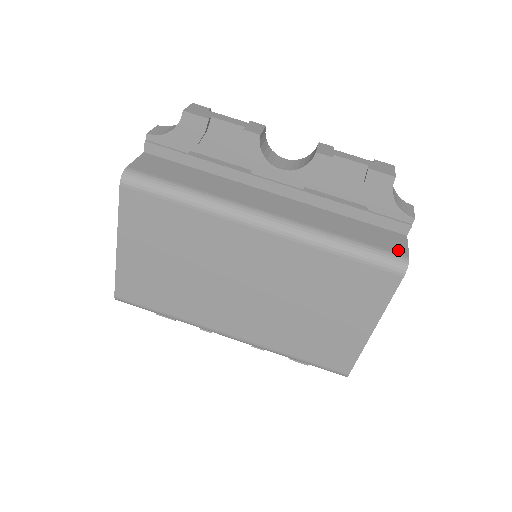
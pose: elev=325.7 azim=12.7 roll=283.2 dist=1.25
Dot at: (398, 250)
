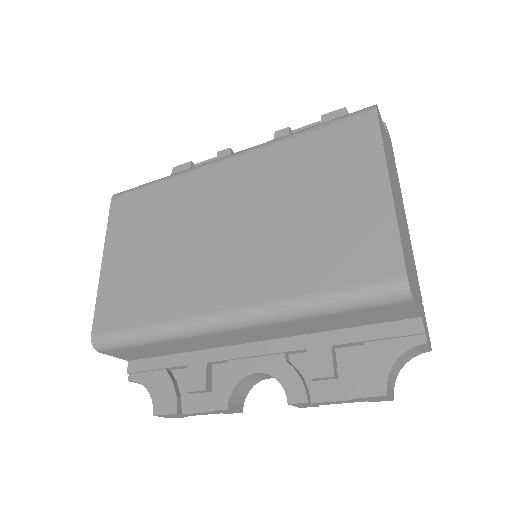
Dot at: occluded
